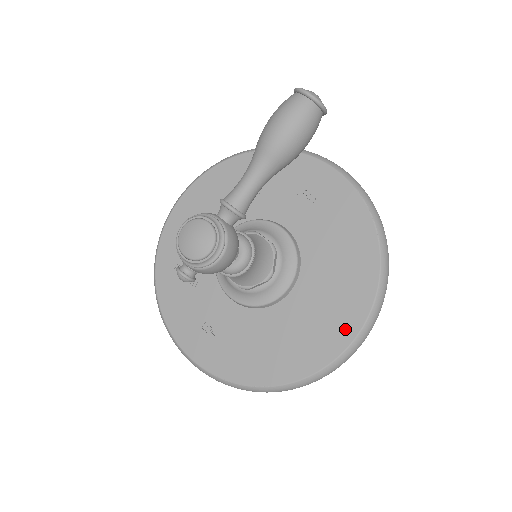
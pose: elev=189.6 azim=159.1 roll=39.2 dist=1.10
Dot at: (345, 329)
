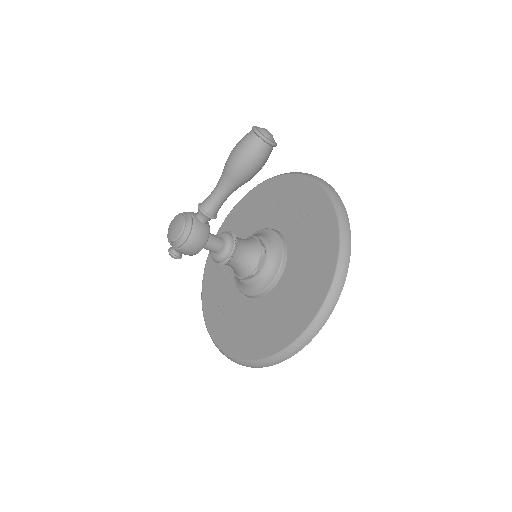
Dot at: (297, 325)
